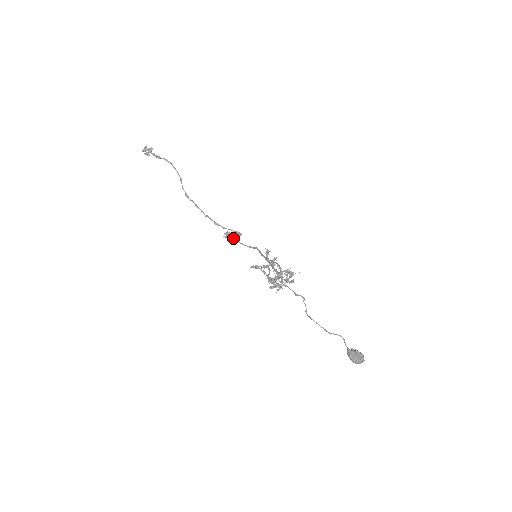
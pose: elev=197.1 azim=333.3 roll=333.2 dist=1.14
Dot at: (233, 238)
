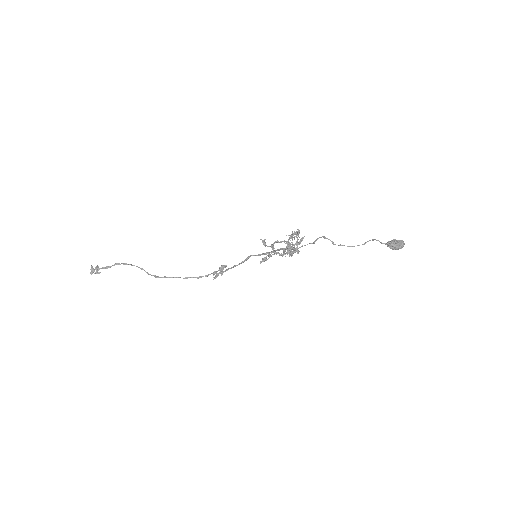
Dot at: (222, 273)
